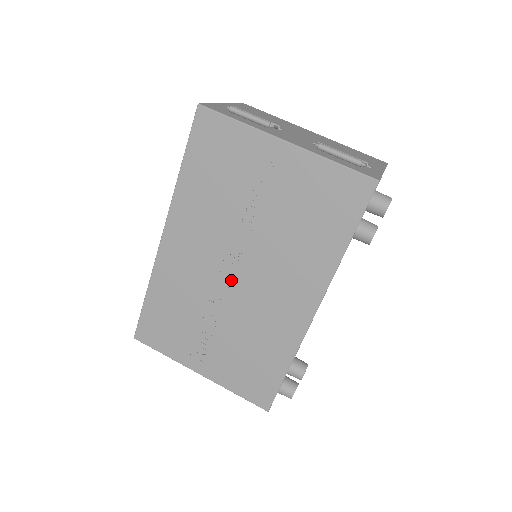
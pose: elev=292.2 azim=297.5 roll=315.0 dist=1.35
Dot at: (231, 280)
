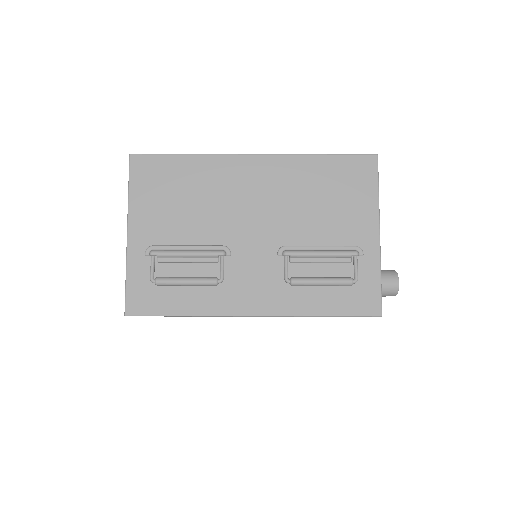
Dot at: occluded
